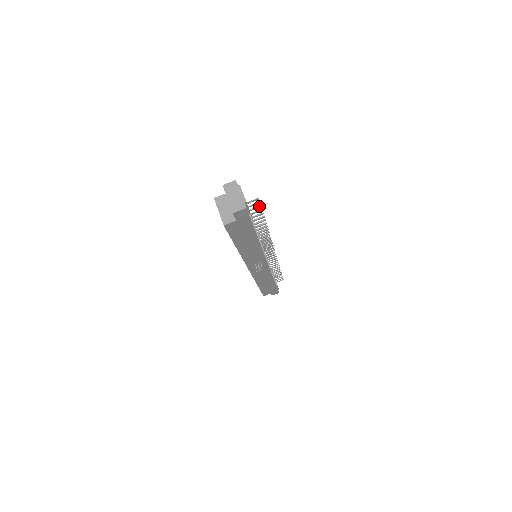
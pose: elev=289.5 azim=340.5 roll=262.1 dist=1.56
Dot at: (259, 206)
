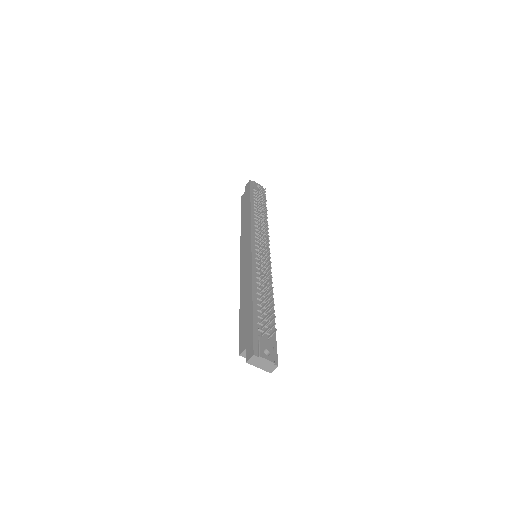
Dot at: occluded
